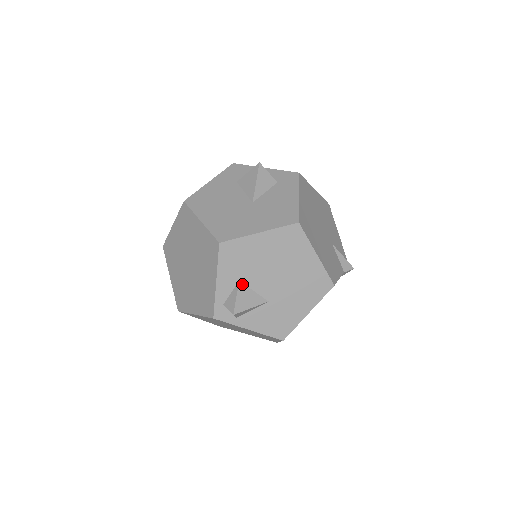
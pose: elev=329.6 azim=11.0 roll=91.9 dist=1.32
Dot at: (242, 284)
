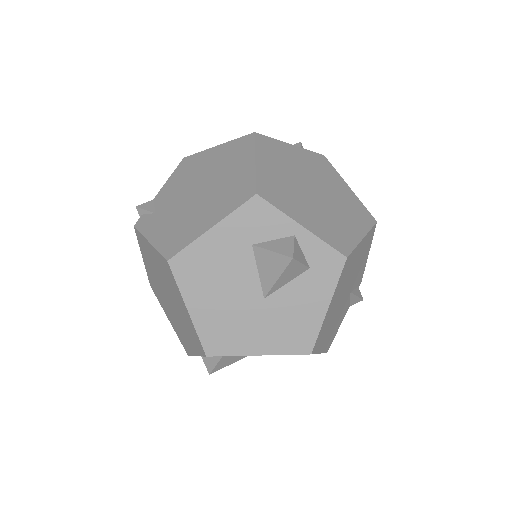
Dot at: (226, 356)
